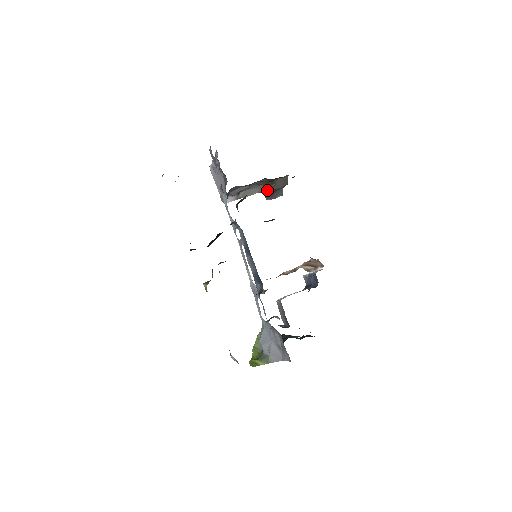
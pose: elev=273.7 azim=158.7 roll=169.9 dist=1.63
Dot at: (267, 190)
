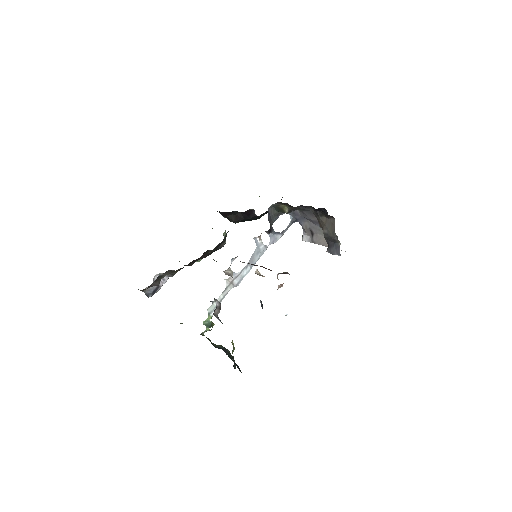
Dot at: occluded
